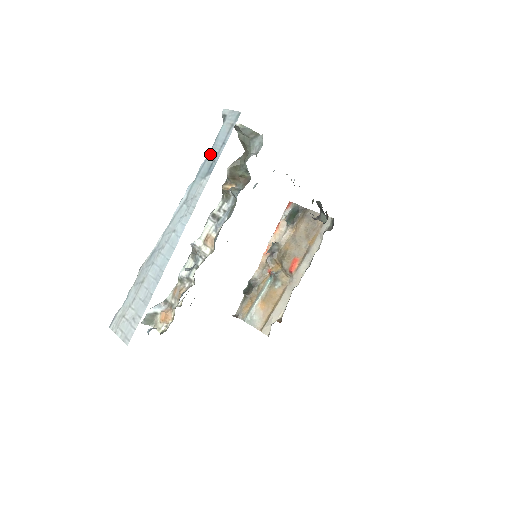
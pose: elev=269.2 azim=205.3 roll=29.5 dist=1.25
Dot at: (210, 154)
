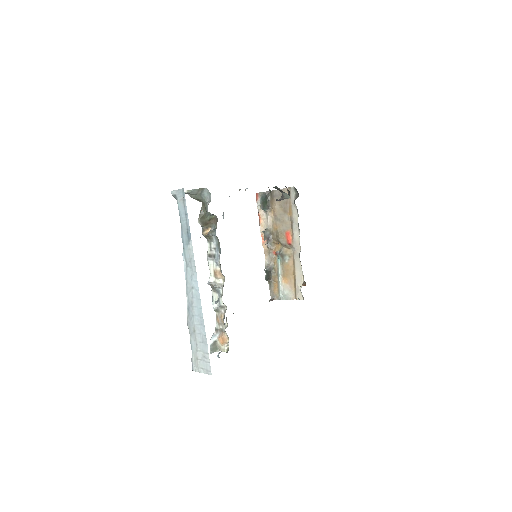
Dot at: (182, 226)
